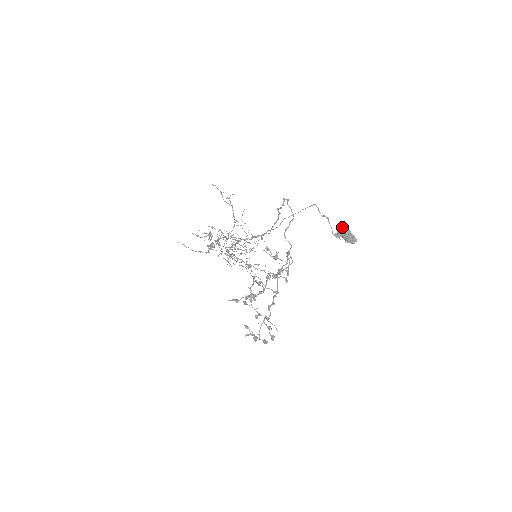
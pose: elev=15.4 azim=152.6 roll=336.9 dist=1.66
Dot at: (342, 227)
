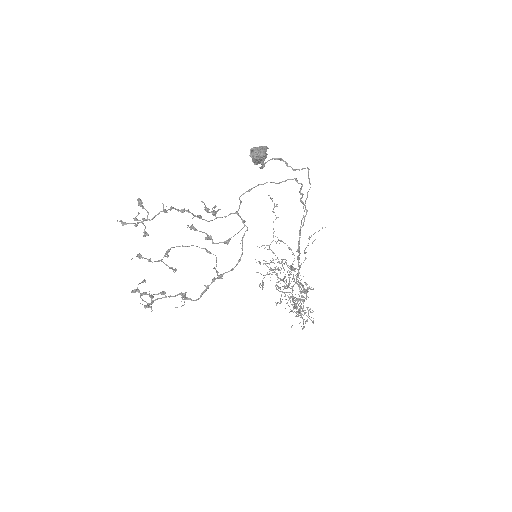
Dot at: (266, 151)
